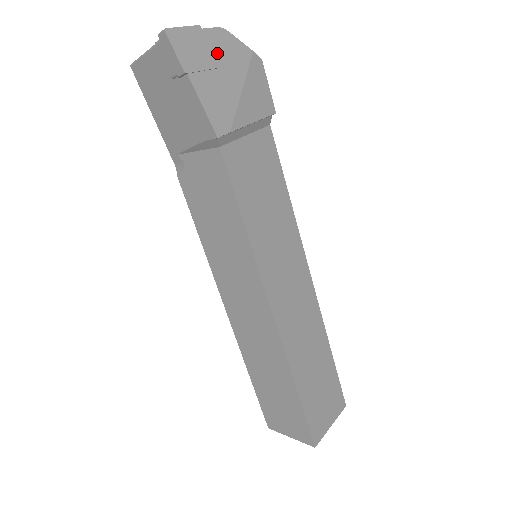
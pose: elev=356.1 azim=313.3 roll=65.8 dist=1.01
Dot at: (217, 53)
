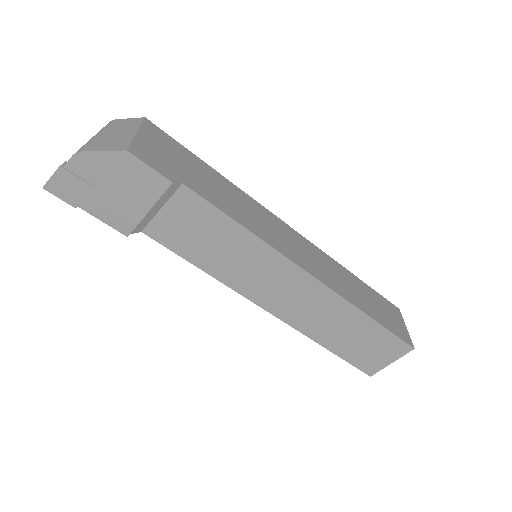
Dot at: (86, 176)
